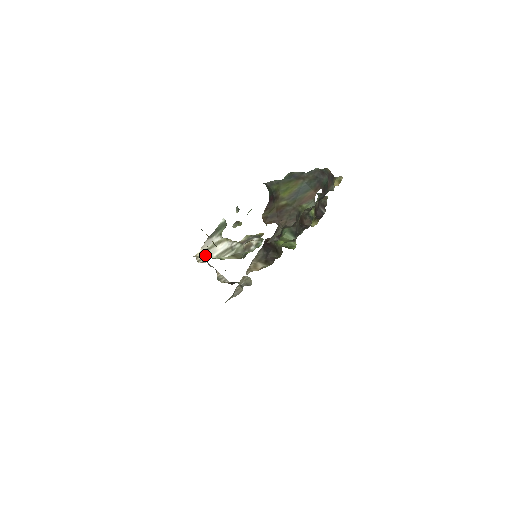
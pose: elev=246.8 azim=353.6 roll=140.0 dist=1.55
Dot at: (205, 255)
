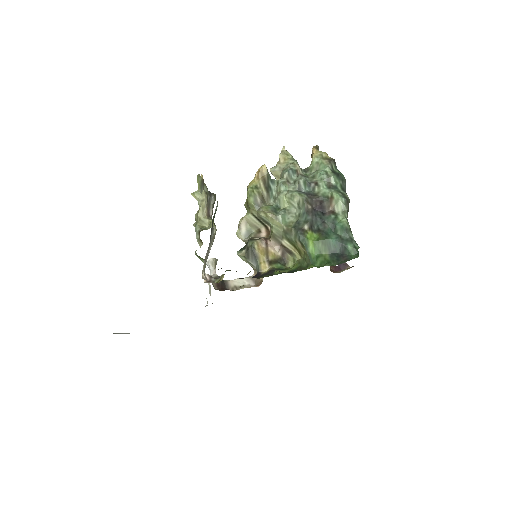
Dot at: (205, 266)
